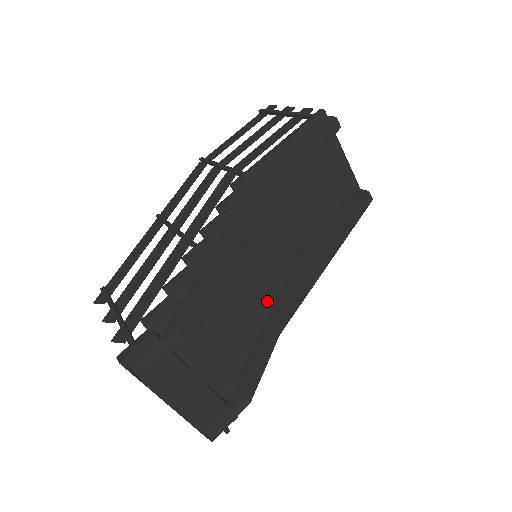
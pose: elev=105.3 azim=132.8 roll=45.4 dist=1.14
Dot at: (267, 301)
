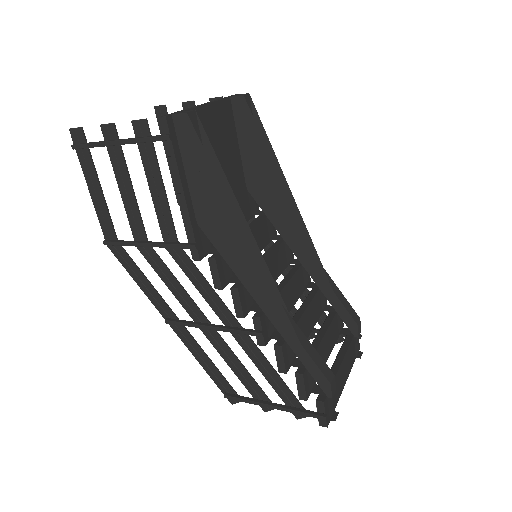
Dot at: (286, 257)
